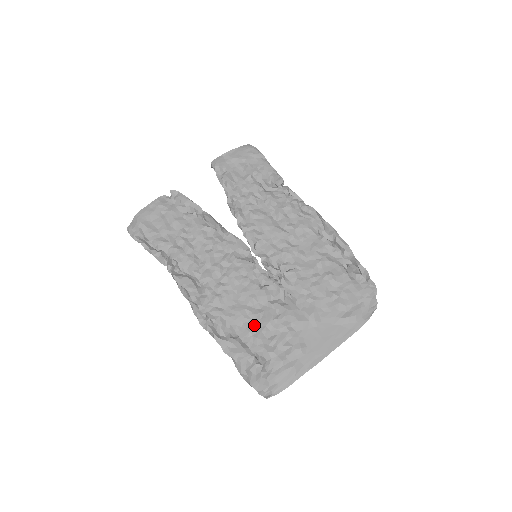
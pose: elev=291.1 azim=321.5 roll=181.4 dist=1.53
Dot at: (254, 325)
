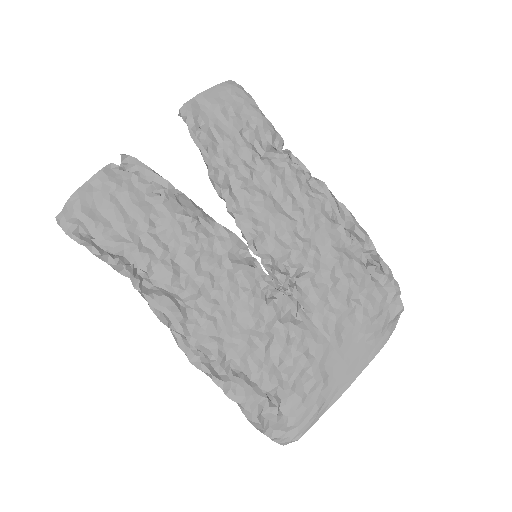
Dot at: (263, 356)
